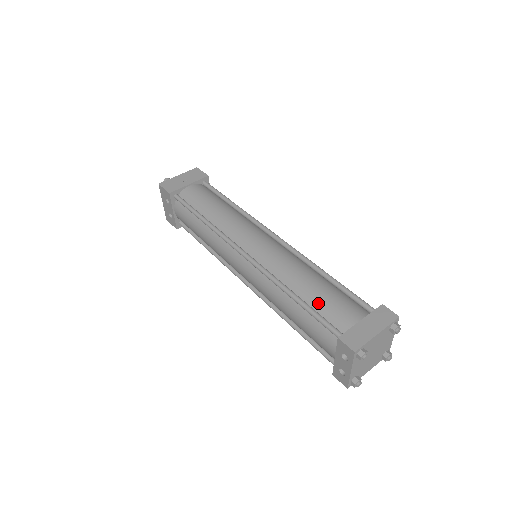
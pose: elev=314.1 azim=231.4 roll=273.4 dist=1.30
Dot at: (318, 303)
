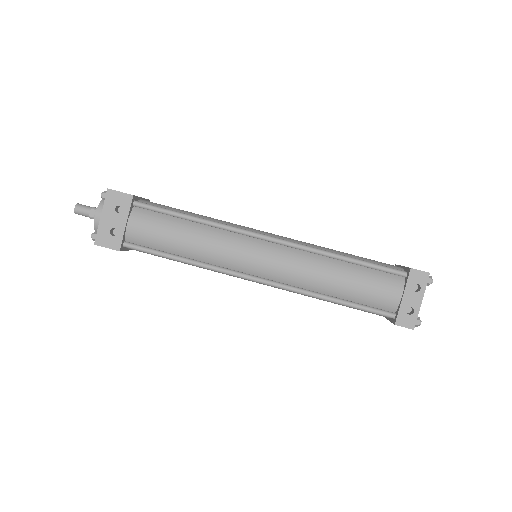
Dot at: (365, 260)
